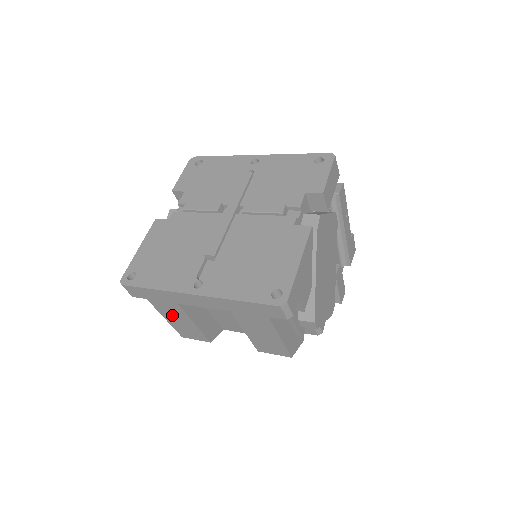
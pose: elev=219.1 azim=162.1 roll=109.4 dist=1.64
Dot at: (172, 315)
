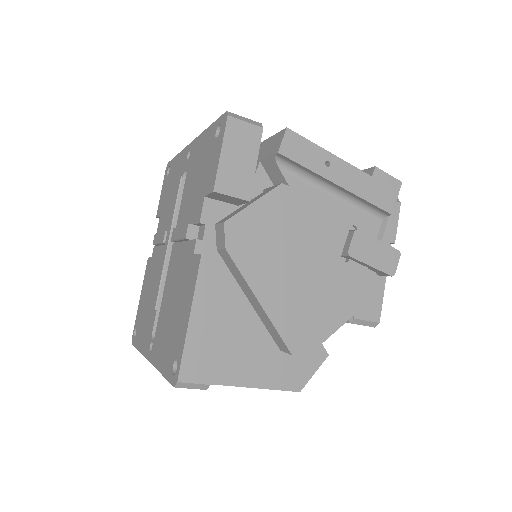
Dot at: occluded
